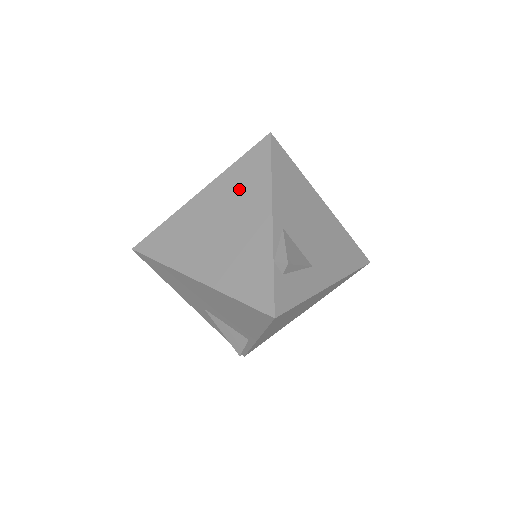
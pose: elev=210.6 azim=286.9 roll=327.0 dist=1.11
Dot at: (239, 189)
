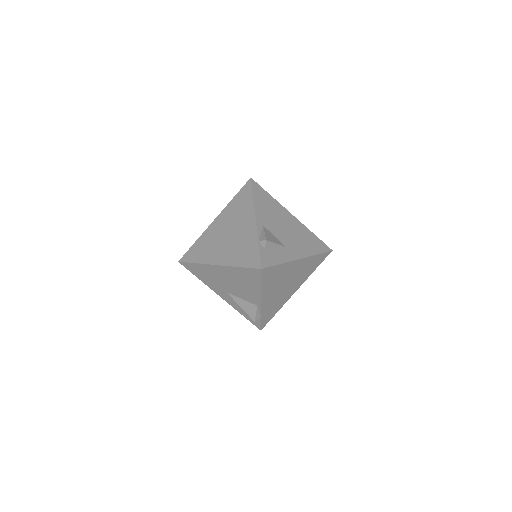
Dot at: (236, 211)
